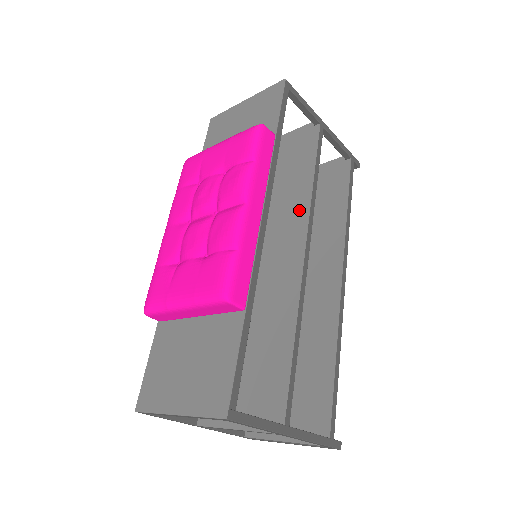
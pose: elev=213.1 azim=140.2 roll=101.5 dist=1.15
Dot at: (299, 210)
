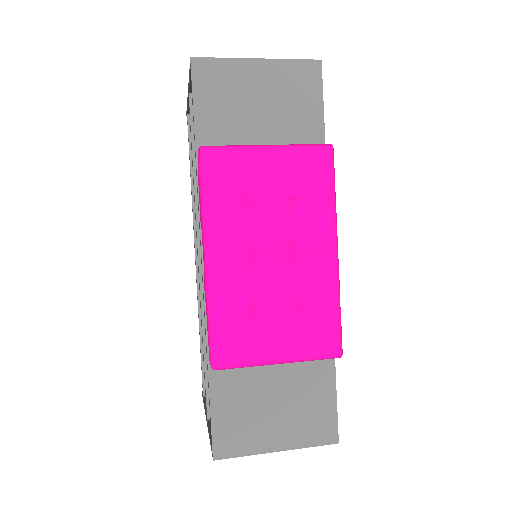
Dot at: occluded
